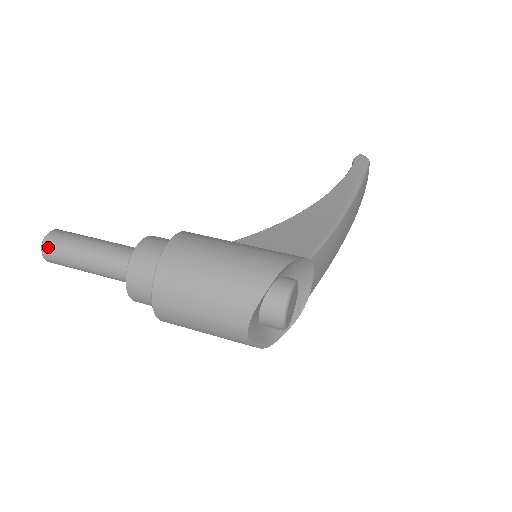
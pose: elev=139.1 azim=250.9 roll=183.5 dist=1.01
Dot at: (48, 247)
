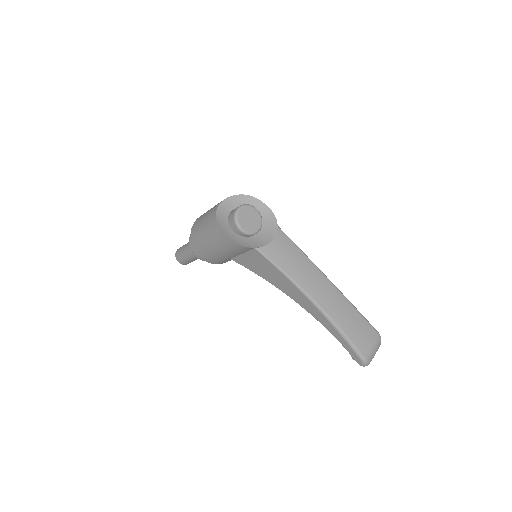
Dot at: occluded
